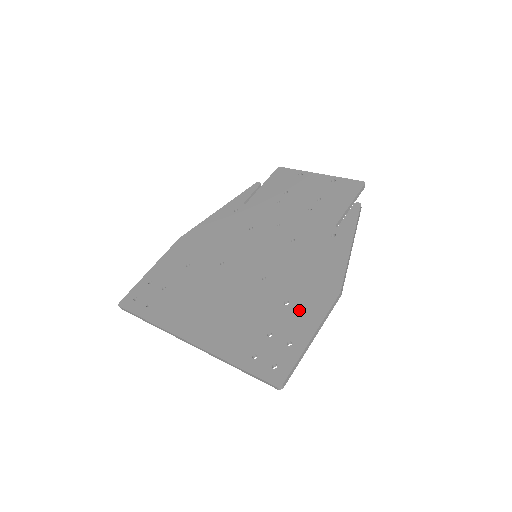
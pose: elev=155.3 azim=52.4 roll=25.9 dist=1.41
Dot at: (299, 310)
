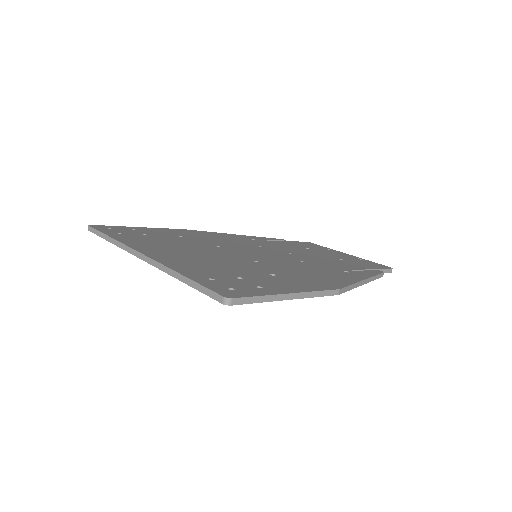
Dot at: (285, 280)
